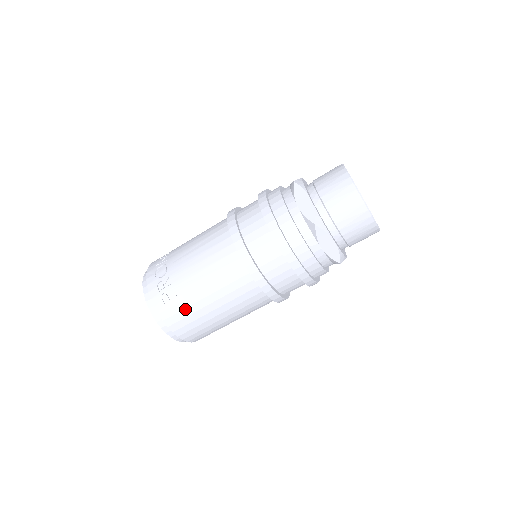
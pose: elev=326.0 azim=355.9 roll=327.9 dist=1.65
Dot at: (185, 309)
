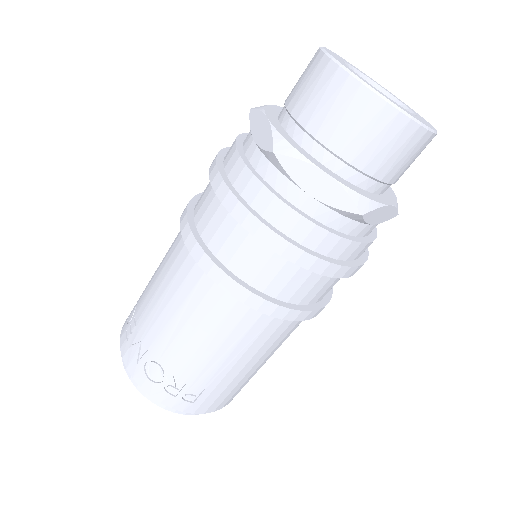
Dot at: (224, 391)
